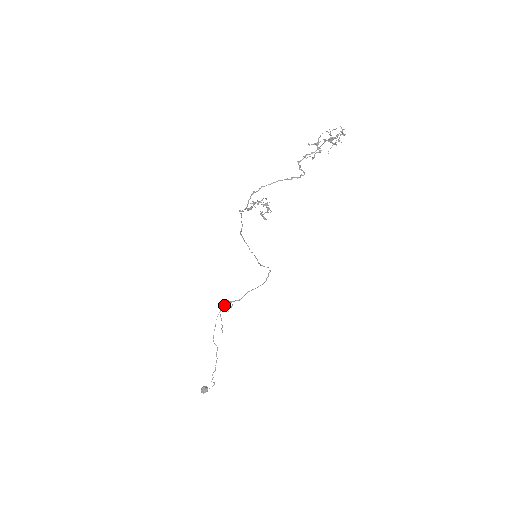
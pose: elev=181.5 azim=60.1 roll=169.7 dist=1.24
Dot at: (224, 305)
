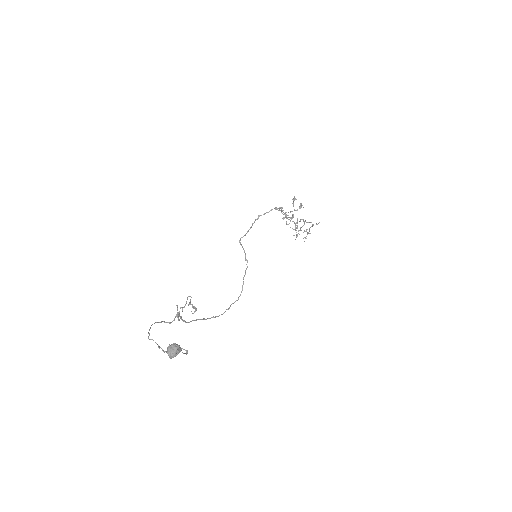
Dot at: (177, 307)
